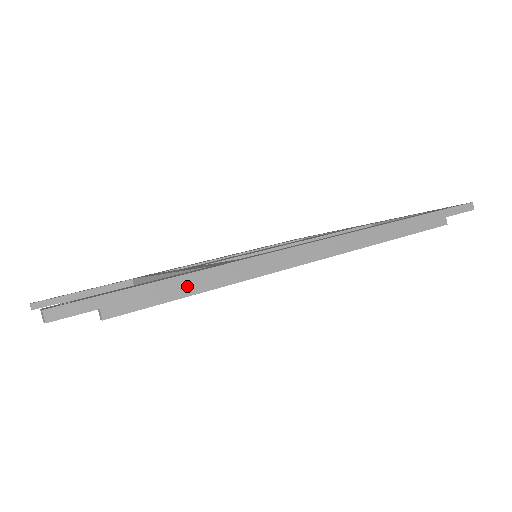
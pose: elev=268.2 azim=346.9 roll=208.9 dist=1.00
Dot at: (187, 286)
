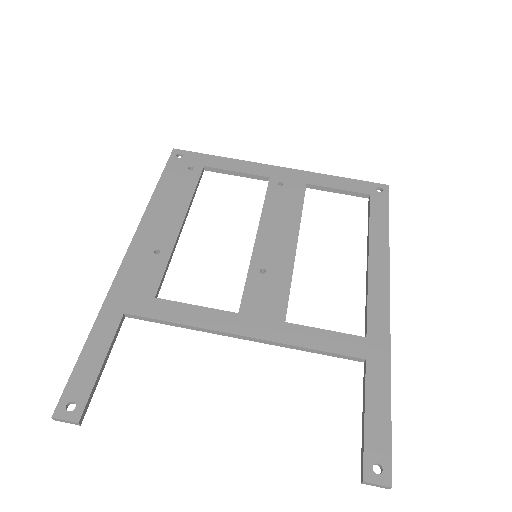
Dot at: (379, 391)
